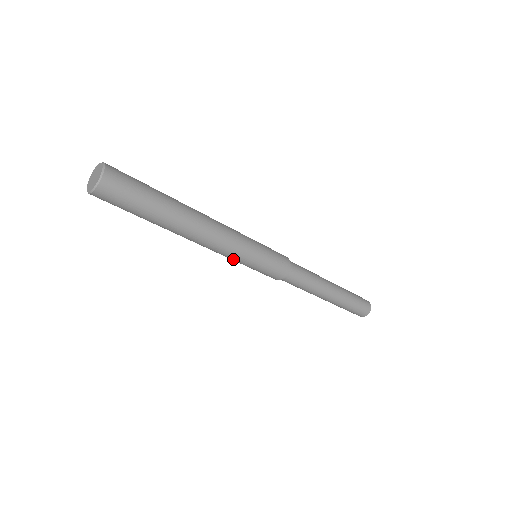
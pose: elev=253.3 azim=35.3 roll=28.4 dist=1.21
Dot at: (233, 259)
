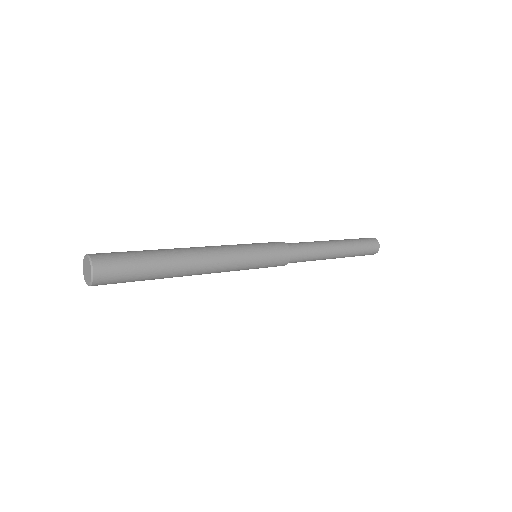
Dot at: occluded
